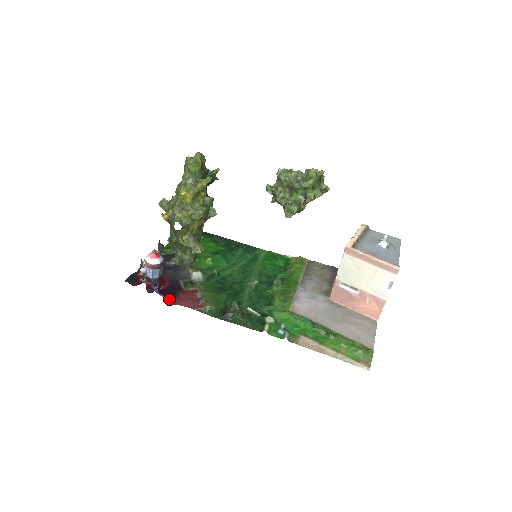
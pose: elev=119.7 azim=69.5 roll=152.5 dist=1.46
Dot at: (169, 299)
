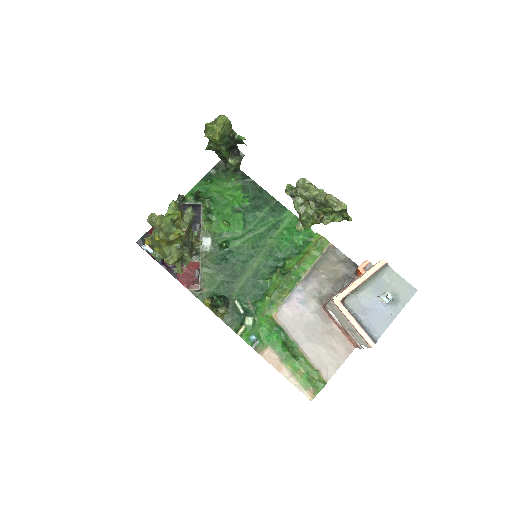
Dot at: (170, 271)
